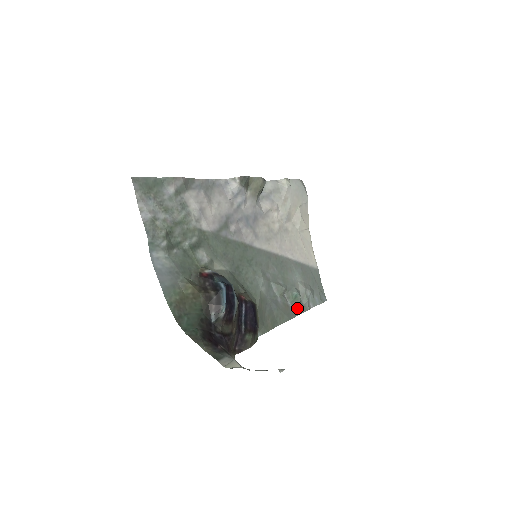
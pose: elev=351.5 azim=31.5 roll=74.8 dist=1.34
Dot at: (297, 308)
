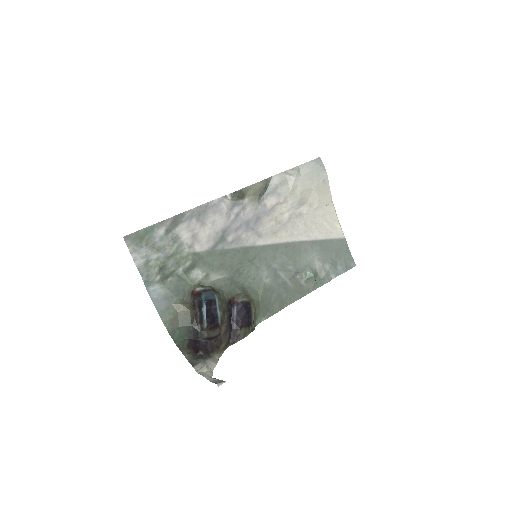
Dot at: (312, 284)
